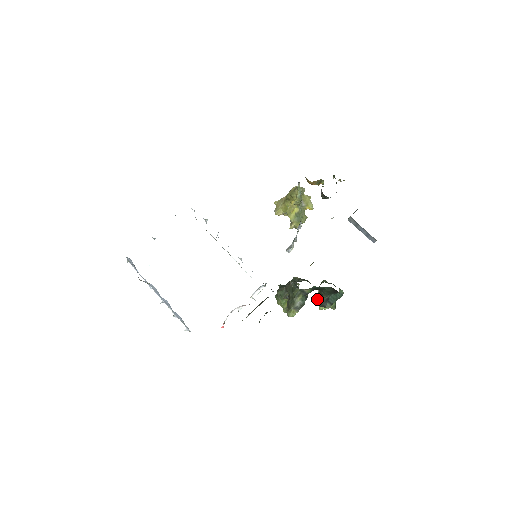
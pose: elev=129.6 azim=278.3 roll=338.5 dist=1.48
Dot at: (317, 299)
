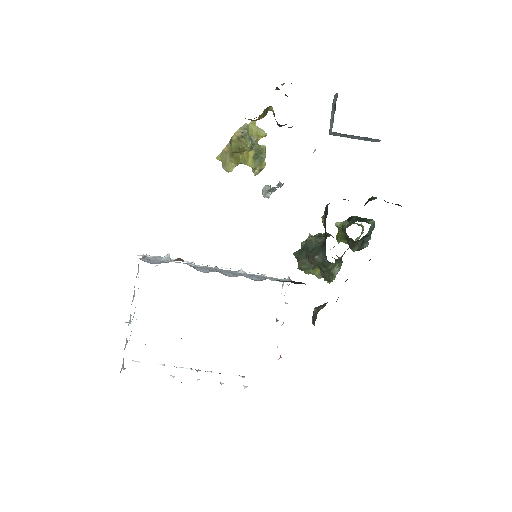
Dot at: (350, 247)
